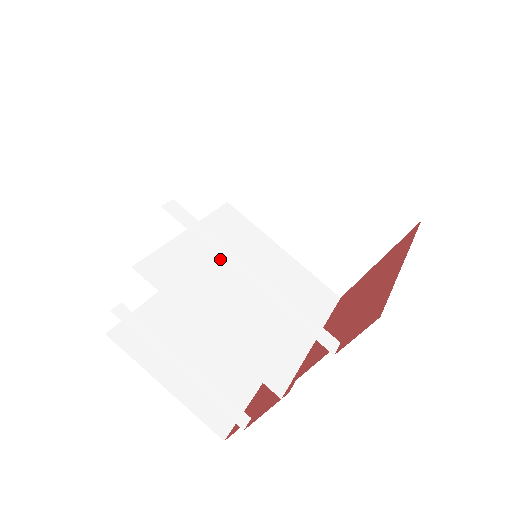
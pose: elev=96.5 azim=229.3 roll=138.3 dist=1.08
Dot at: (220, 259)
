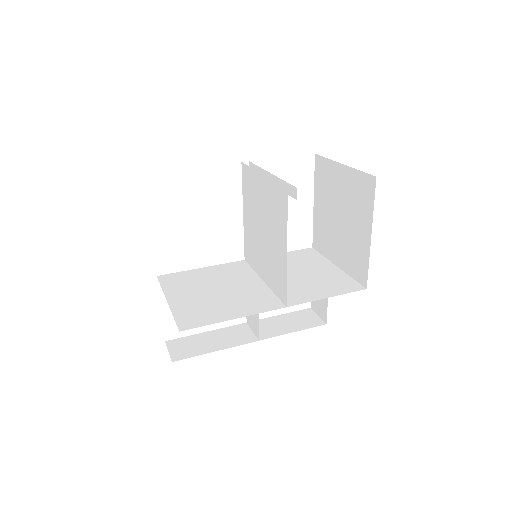
Dot at: (253, 222)
